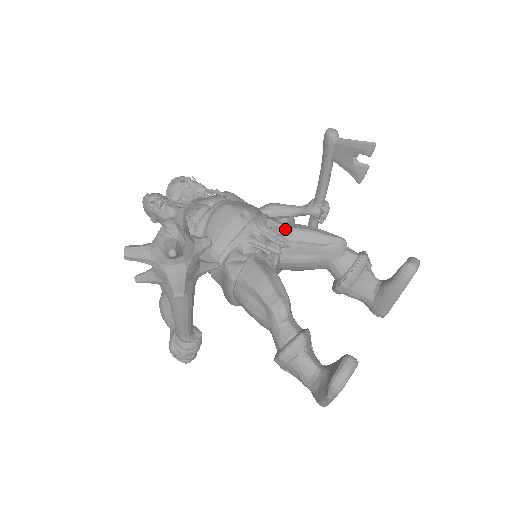
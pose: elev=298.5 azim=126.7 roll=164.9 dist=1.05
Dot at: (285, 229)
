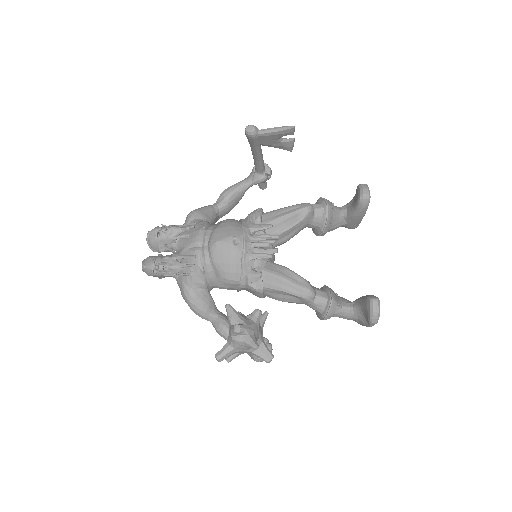
Dot at: occluded
